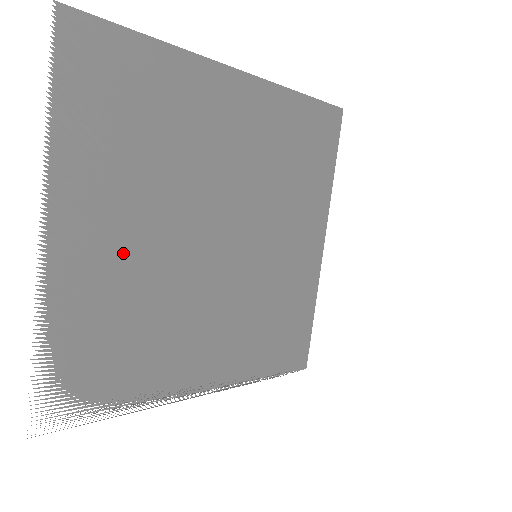
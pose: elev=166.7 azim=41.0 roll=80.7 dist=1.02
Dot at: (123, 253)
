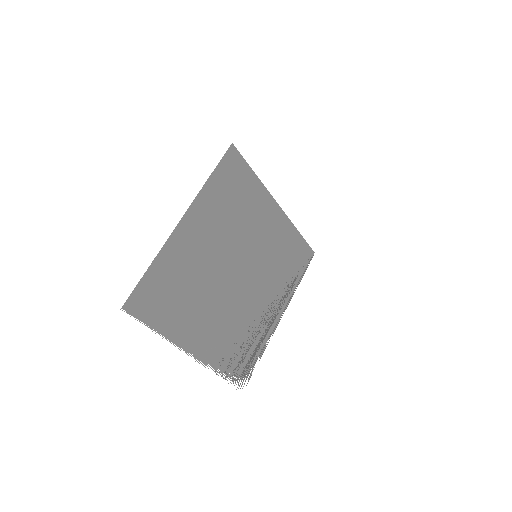
Dot at: (215, 326)
